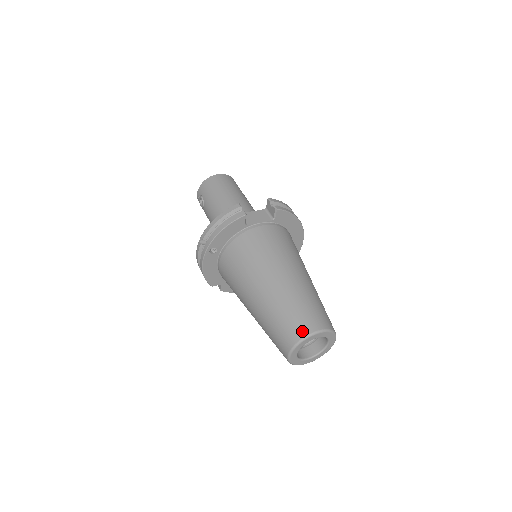
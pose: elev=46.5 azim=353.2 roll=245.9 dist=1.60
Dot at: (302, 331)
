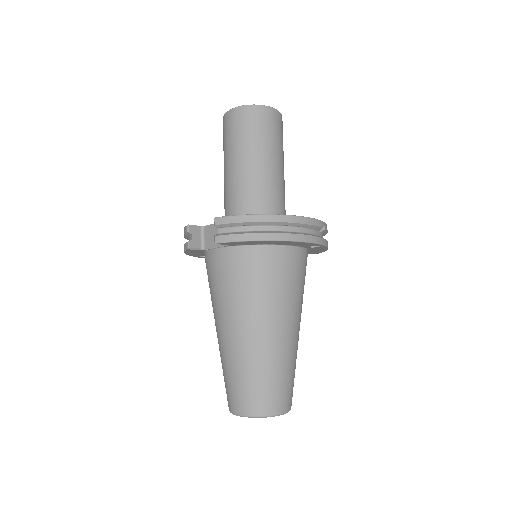
Dot at: (228, 404)
